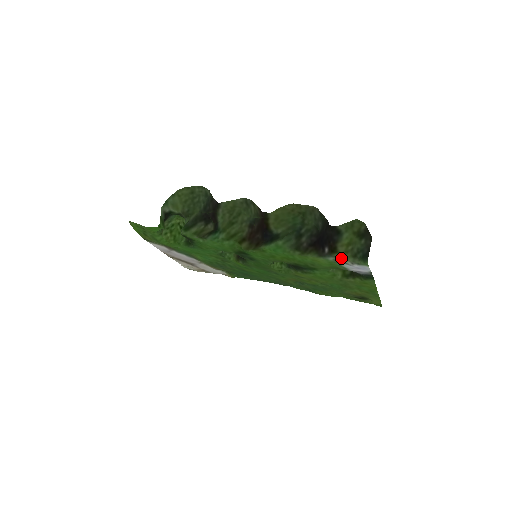
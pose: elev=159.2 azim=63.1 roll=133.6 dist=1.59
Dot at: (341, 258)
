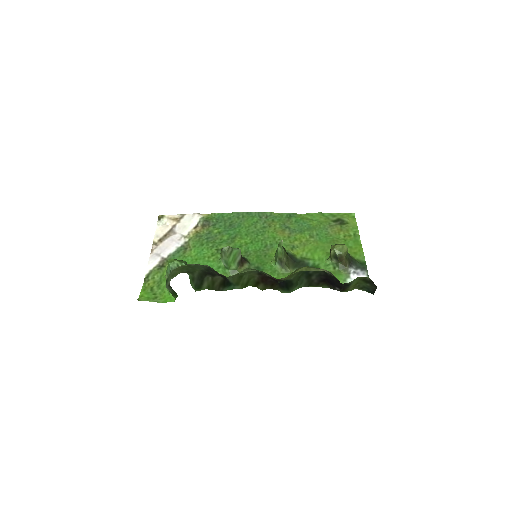
Dot at: occluded
